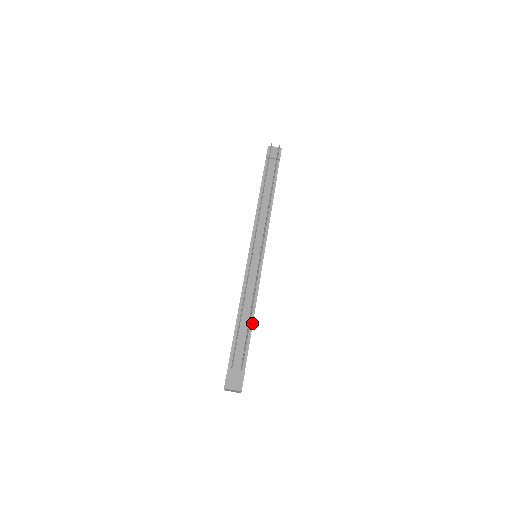
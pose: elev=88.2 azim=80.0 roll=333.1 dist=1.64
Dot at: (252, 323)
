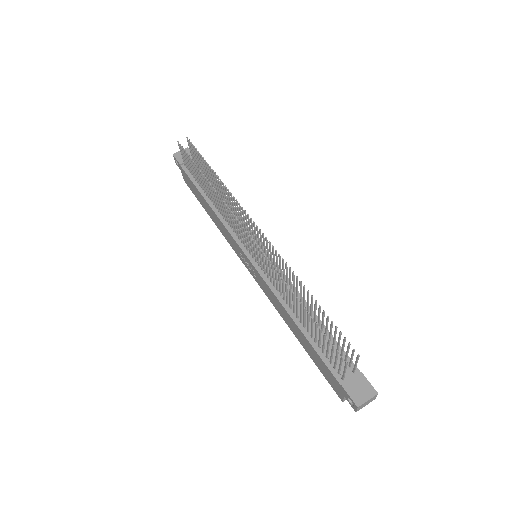
Dot at: (317, 318)
